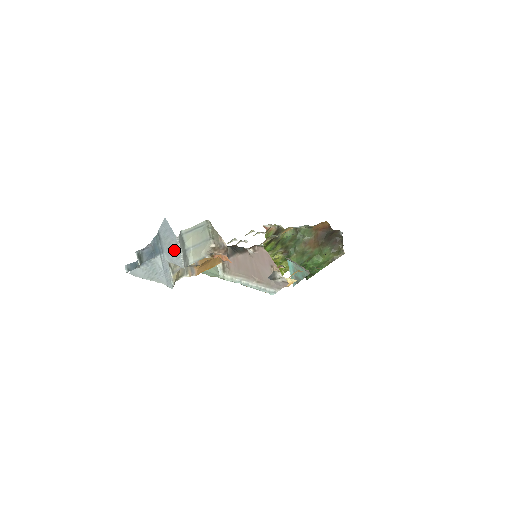
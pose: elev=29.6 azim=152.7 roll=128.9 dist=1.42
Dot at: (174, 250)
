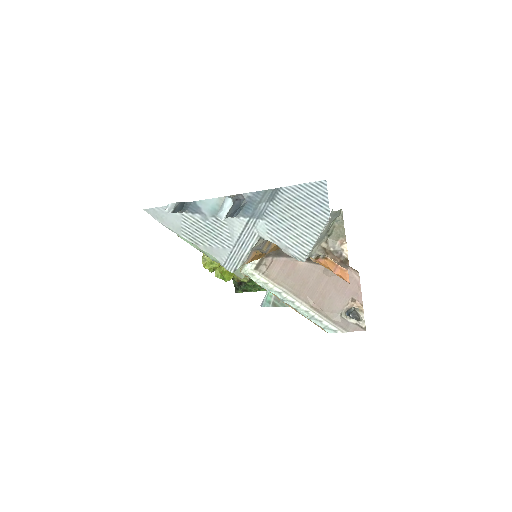
Dot at: (303, 230)
